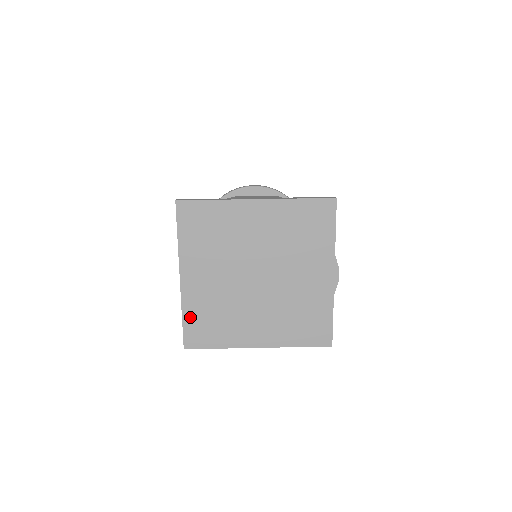
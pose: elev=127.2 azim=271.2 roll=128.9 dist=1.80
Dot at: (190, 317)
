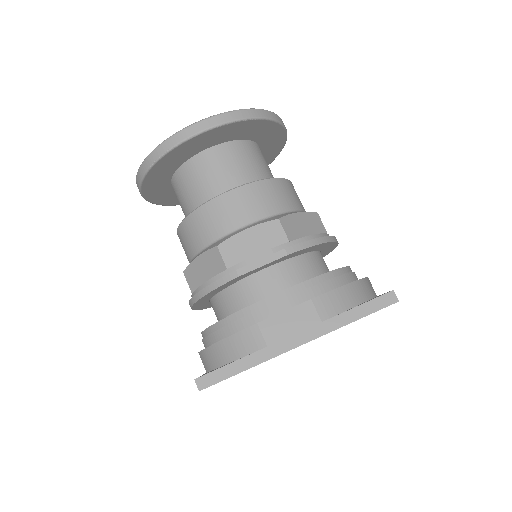
Dot at: occluded
